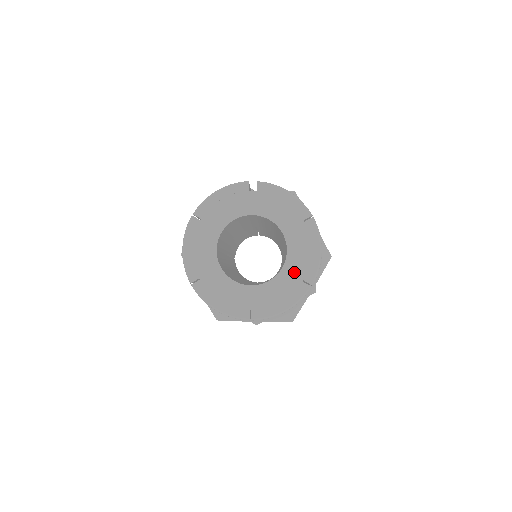
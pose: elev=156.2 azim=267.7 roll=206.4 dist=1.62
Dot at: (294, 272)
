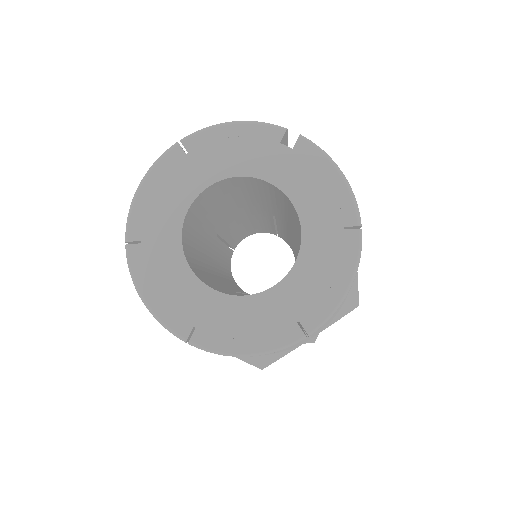
Dot at: (290, 301)
